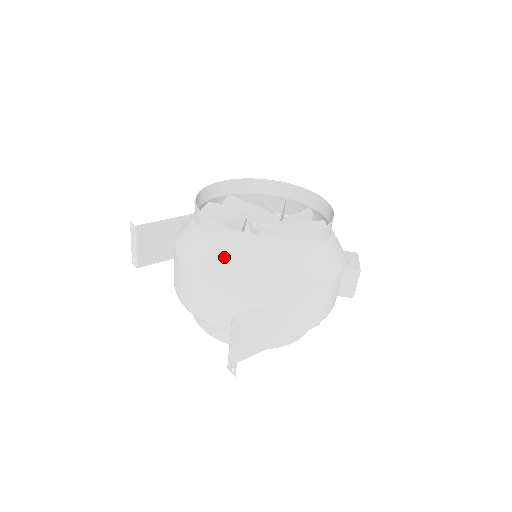
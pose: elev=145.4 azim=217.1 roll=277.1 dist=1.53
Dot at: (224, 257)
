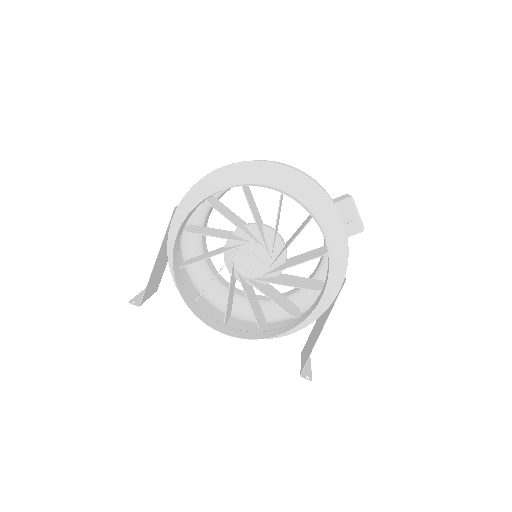
Dot at: occluded
